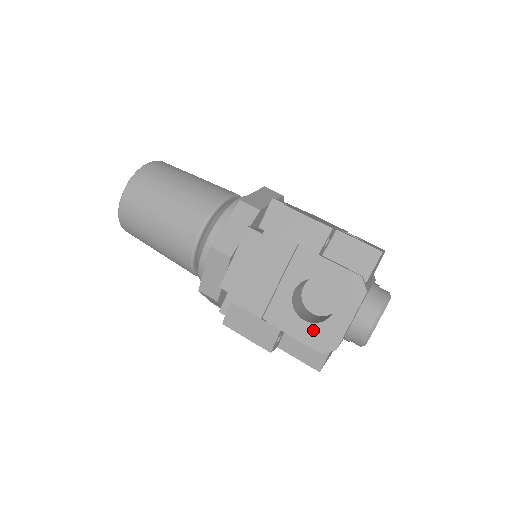
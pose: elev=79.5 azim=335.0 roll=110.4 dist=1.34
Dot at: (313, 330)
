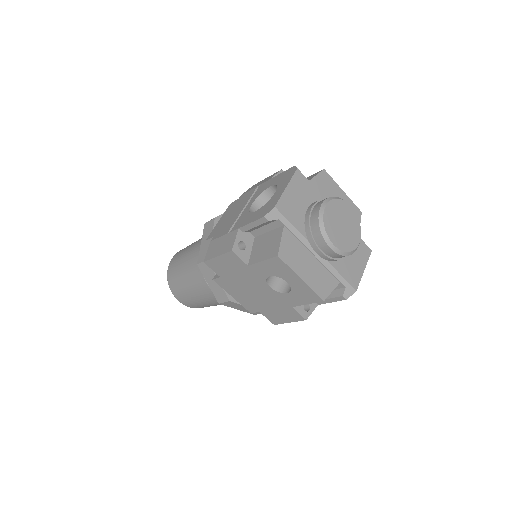
Dot at: (260, 211)
